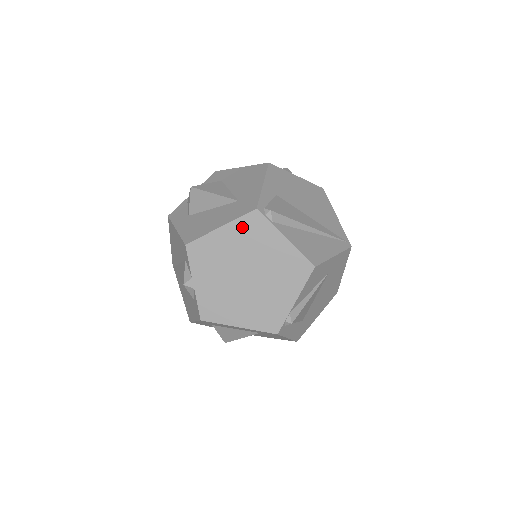
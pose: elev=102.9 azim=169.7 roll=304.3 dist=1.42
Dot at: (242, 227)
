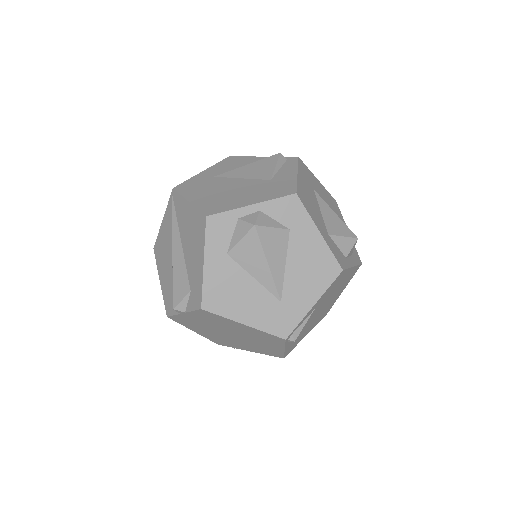
Dot at: (261, 334)
